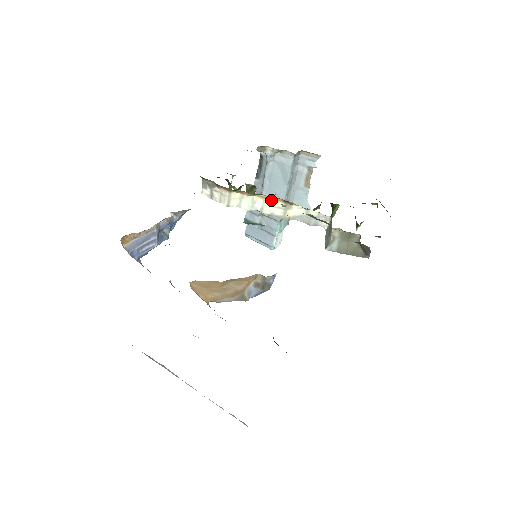
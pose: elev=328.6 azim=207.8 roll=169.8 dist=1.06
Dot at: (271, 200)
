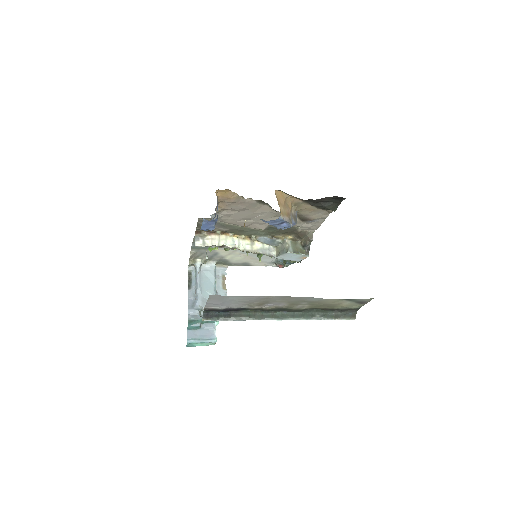
Dot at: (243, 239)
